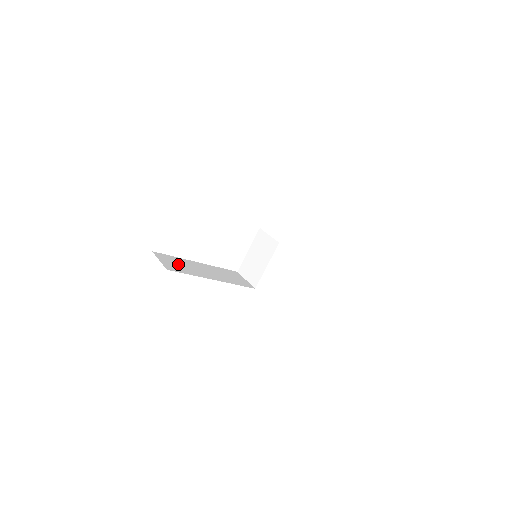
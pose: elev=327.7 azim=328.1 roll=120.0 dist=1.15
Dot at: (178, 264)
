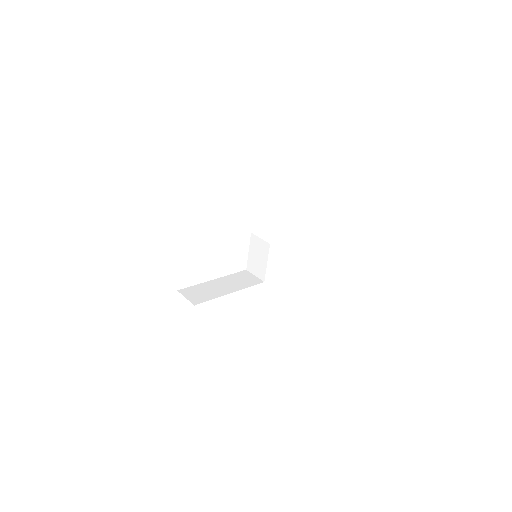
Dot at: (200, 293)
